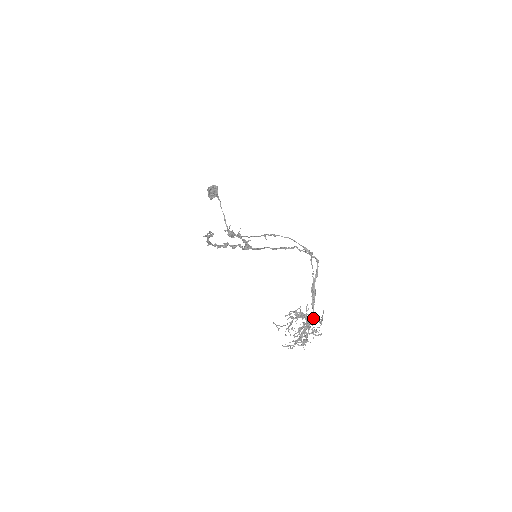
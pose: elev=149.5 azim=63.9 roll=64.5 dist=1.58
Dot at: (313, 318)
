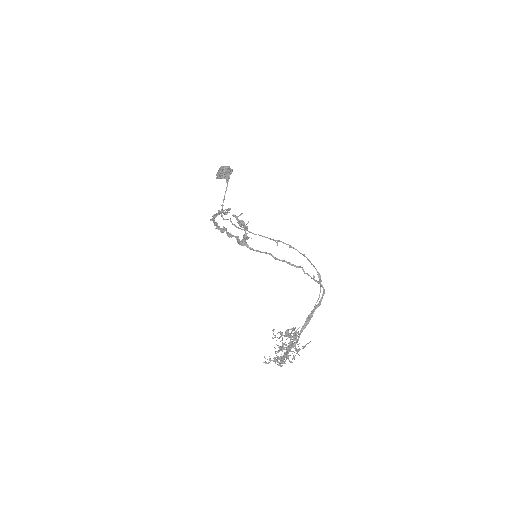
Dot at: occluded
